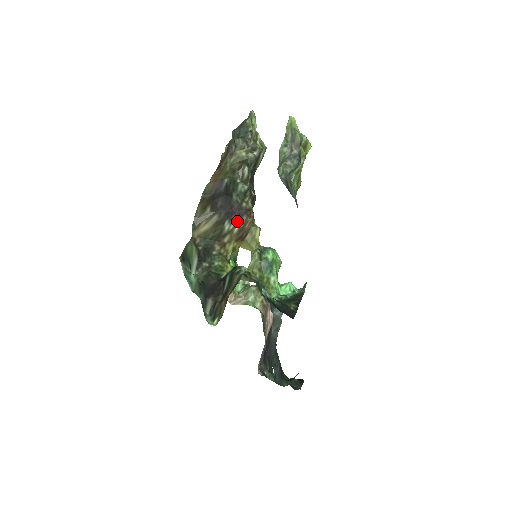
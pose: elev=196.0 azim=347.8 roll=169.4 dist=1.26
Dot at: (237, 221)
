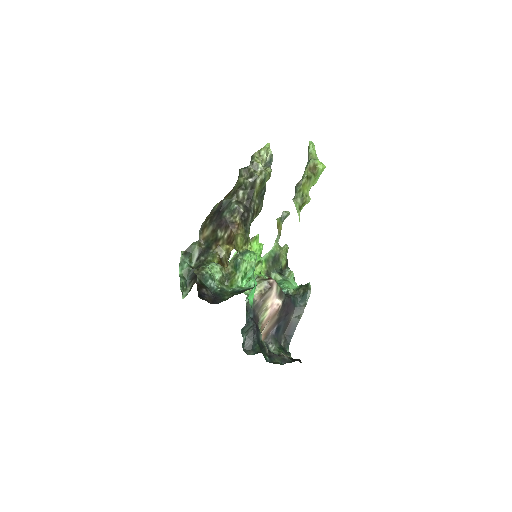
Dot at: (226, 230)
